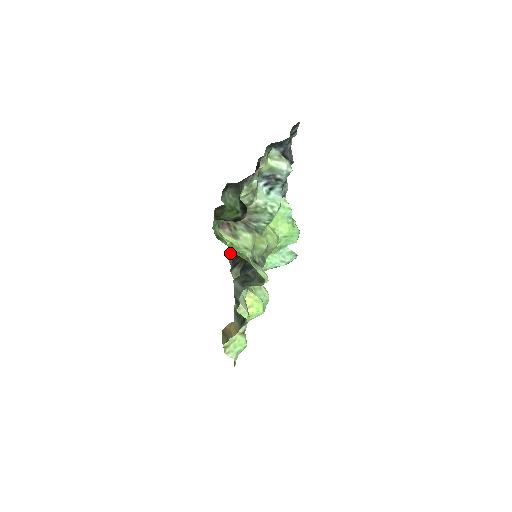
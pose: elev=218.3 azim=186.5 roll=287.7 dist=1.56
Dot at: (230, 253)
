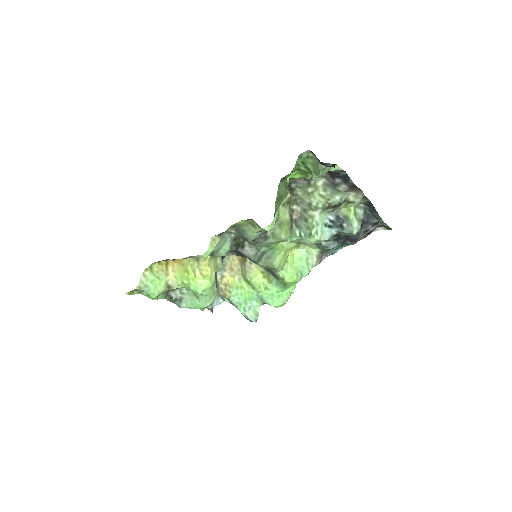
Dot at: occluded
